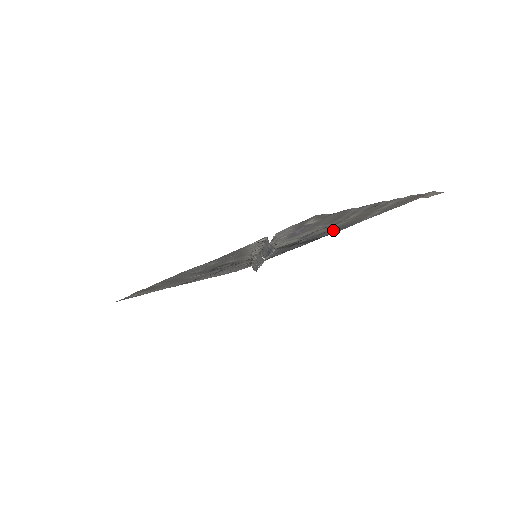
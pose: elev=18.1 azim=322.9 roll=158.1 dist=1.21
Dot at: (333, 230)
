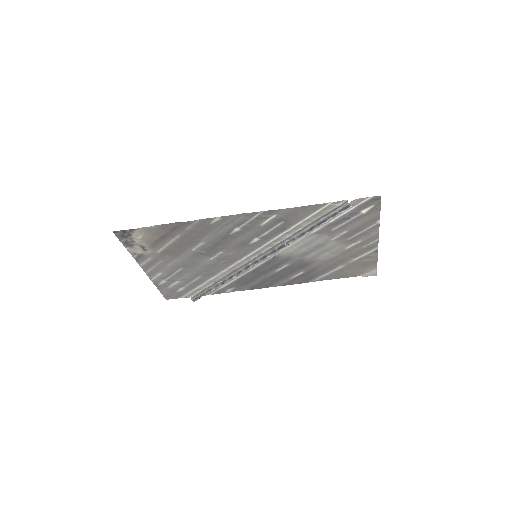
Dot at: (302, 273)
